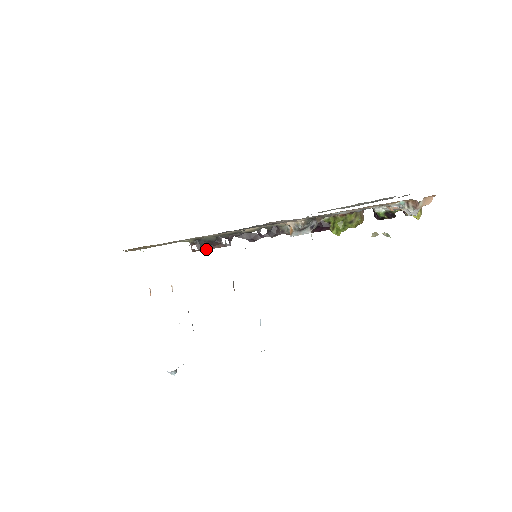
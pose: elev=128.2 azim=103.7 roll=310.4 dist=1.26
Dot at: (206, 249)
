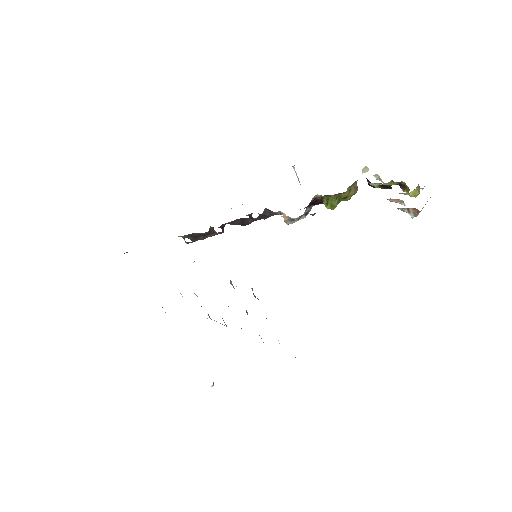
Dot at: (200, 239)
